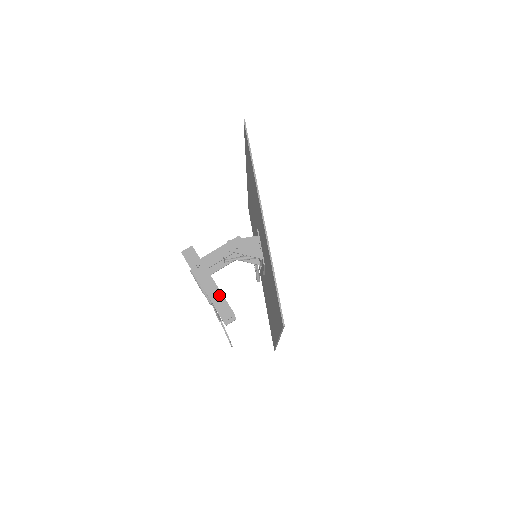
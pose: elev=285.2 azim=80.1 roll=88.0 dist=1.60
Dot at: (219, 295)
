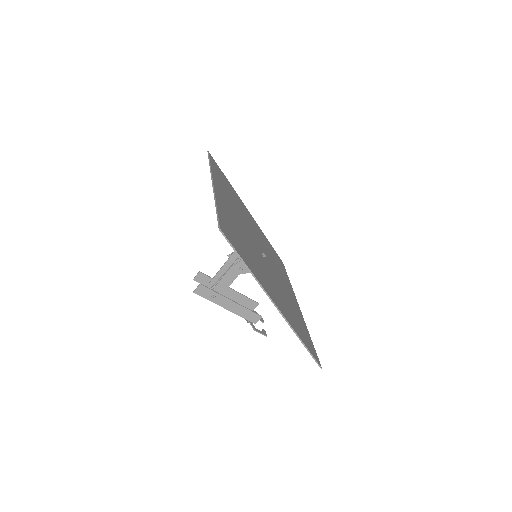
Dot at: (243, 309)
